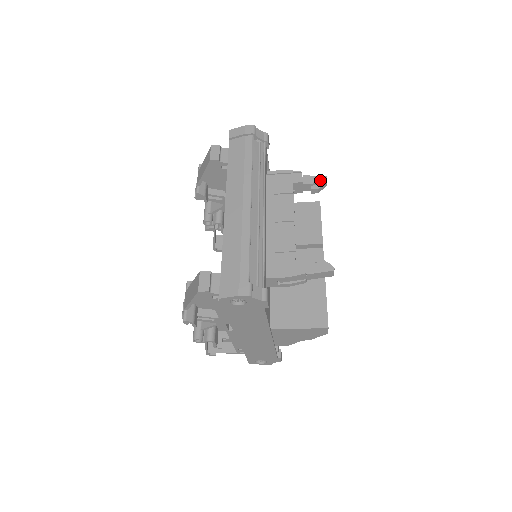
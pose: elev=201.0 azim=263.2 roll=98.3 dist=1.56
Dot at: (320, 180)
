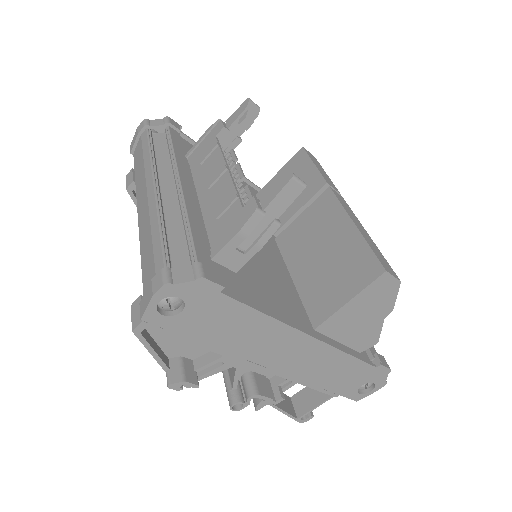
Dot at: (243, 108)
